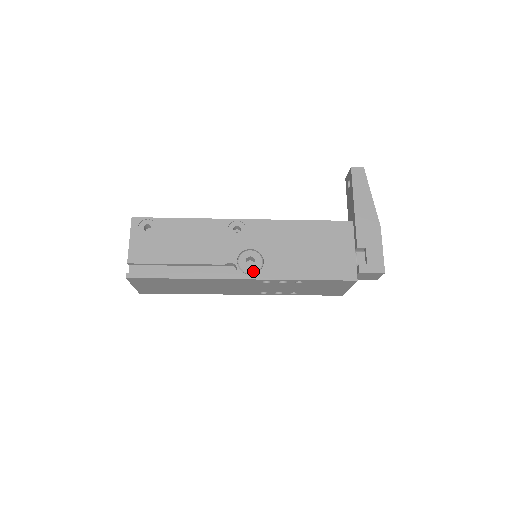
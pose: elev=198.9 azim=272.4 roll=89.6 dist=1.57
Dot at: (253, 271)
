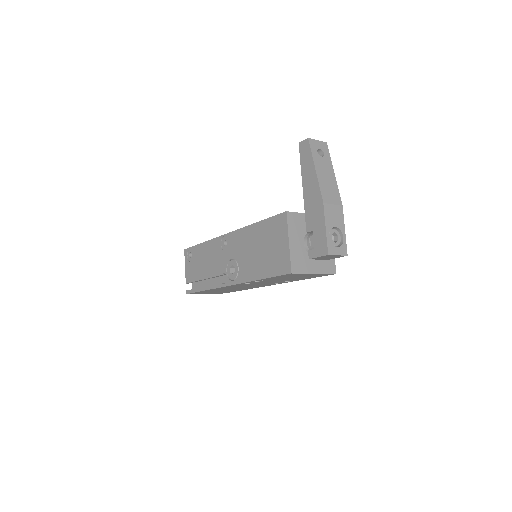
Dot at: (234, 278)
